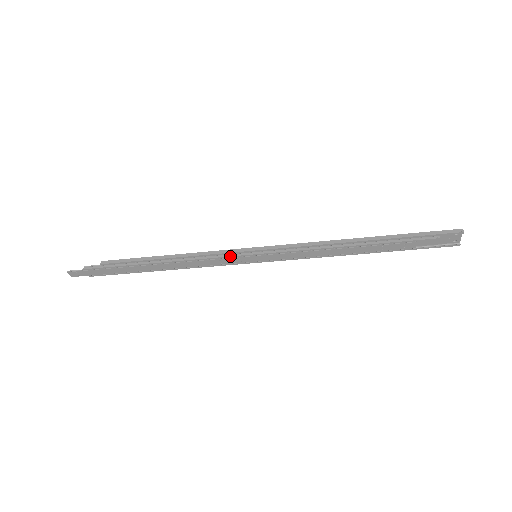
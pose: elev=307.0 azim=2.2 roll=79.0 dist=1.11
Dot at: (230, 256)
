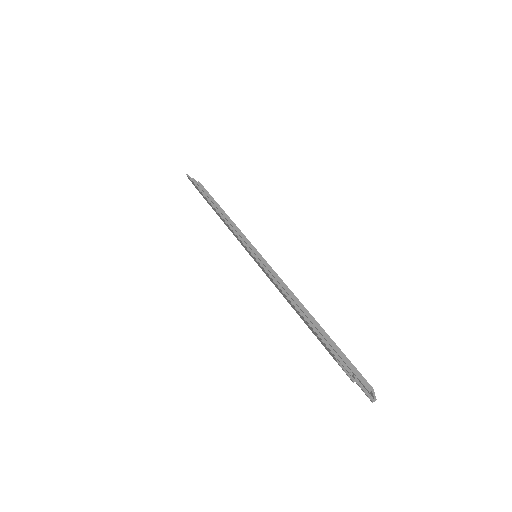
Dot at: (241, 241)
